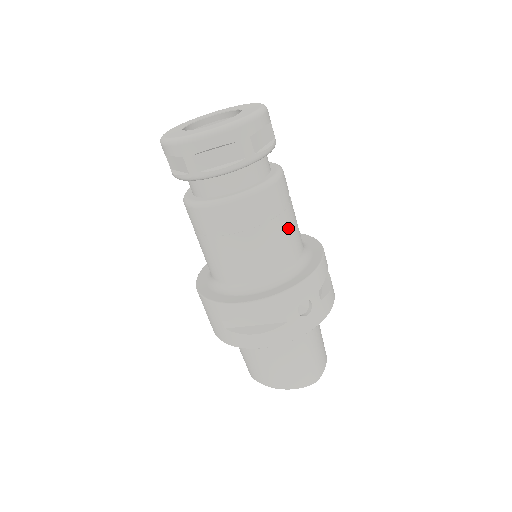
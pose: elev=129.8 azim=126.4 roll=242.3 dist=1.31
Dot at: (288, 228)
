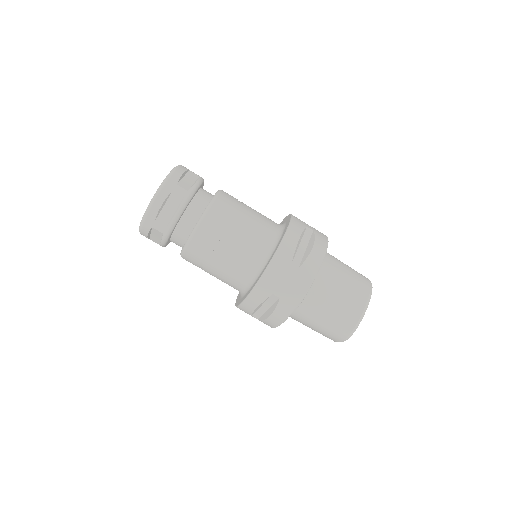
Dot at: occluded
